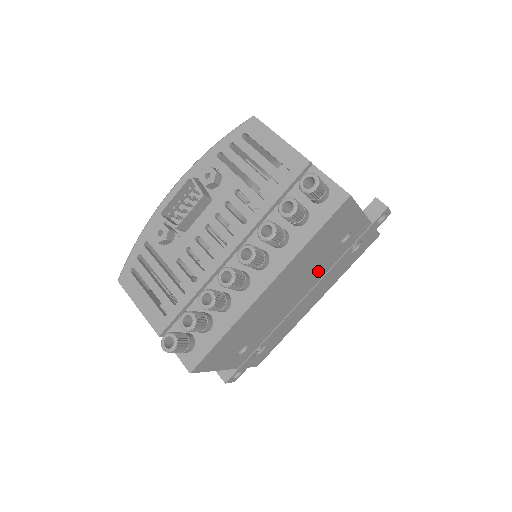
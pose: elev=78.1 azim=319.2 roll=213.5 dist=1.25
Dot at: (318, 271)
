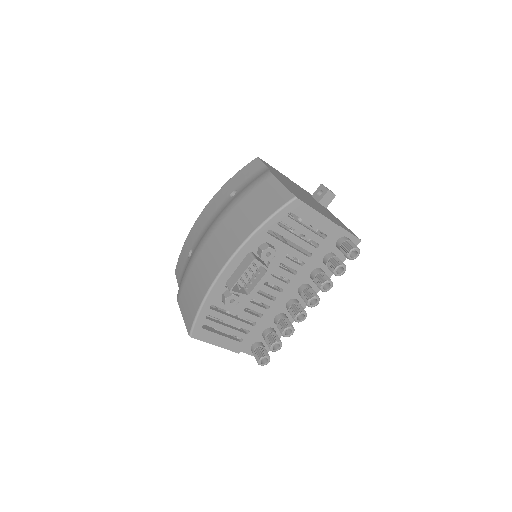
Dot at: occluded
